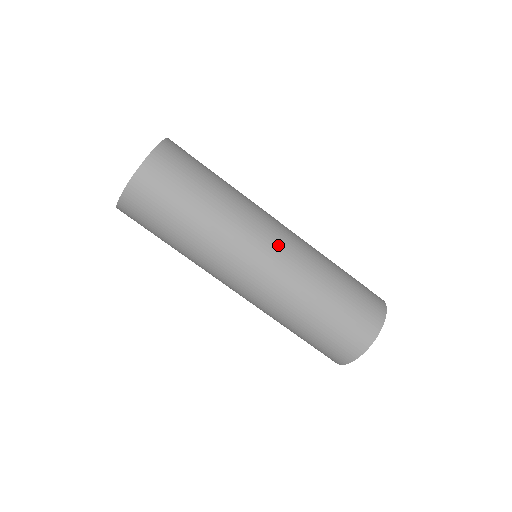
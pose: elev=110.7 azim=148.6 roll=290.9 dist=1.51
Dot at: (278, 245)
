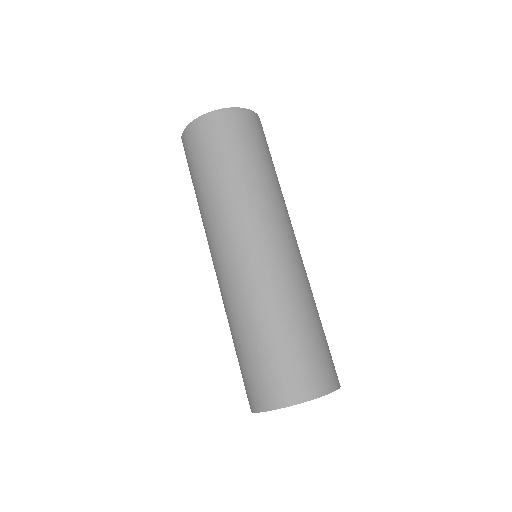
Dot at: (284, 246)
